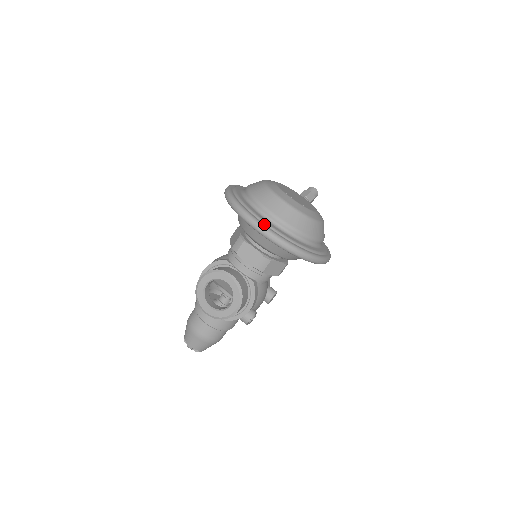
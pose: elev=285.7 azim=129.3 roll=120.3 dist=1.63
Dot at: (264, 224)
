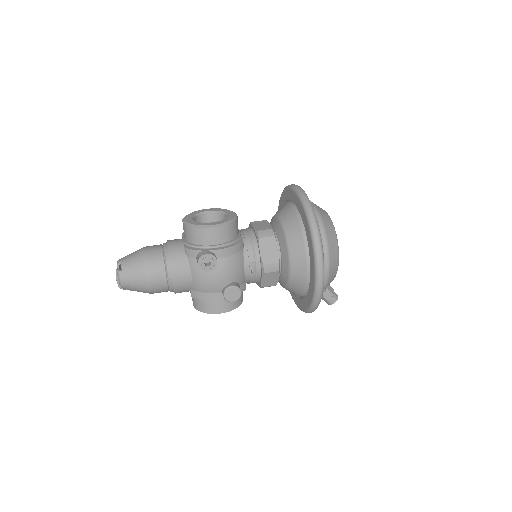
Dot at: occluded
